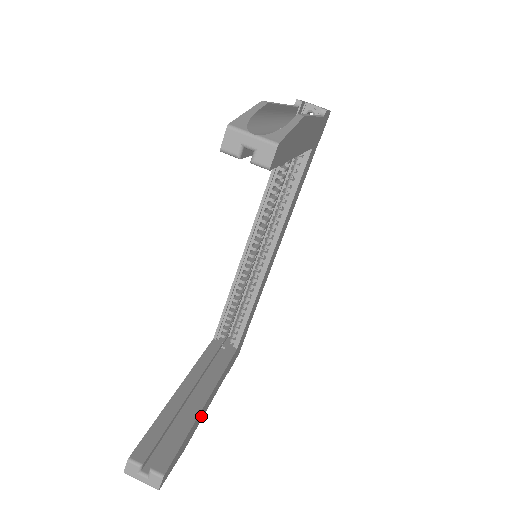
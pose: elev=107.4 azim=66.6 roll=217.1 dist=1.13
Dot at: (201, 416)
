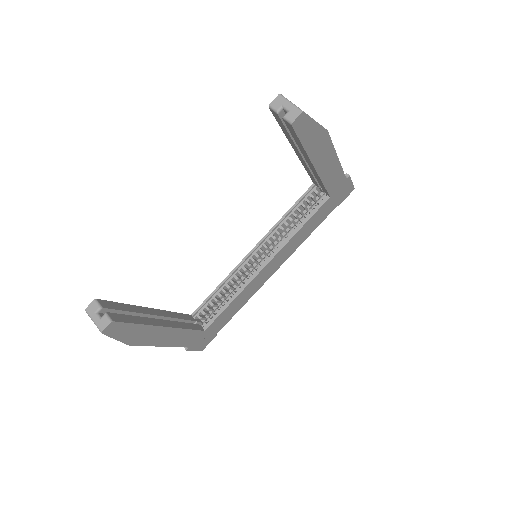
Dot at: (154, 338)
